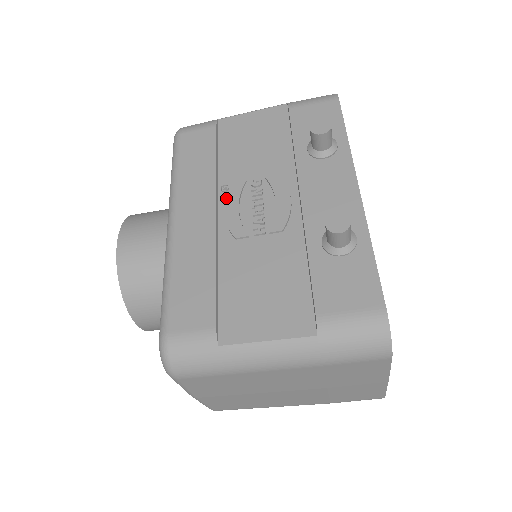
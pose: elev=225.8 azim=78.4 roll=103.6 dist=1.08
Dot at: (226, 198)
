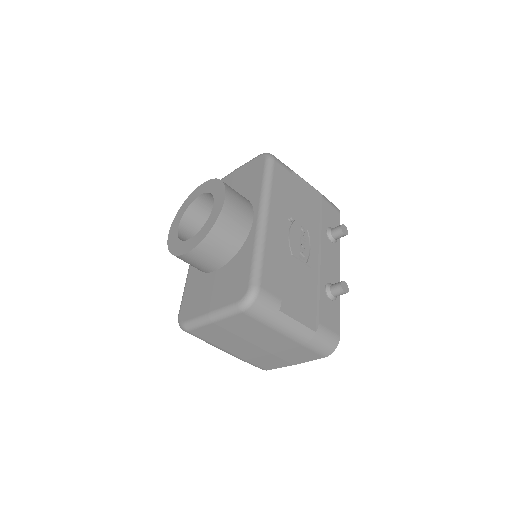
Dot at: (291, 226)
